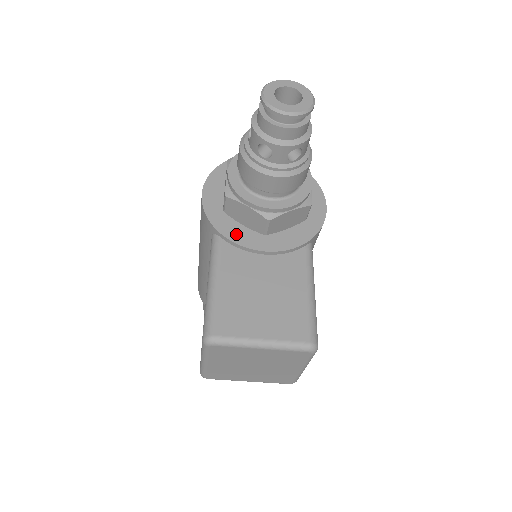
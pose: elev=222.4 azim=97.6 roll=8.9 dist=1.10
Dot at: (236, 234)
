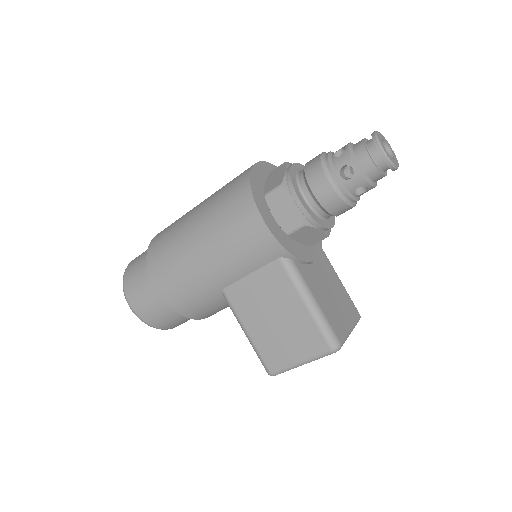
Dot at: (301, 253)
